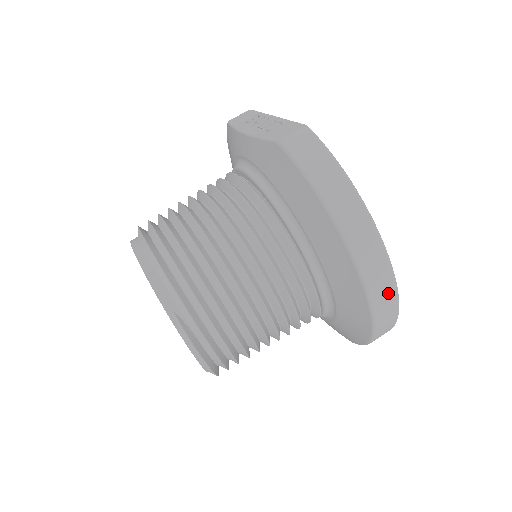
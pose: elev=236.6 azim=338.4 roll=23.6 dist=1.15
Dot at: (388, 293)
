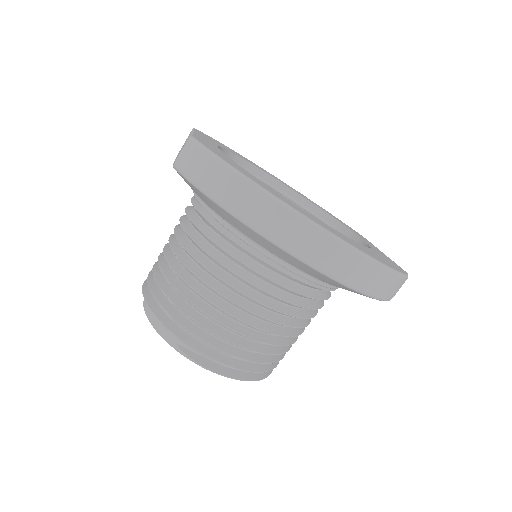
Dot at: (338, 254)
